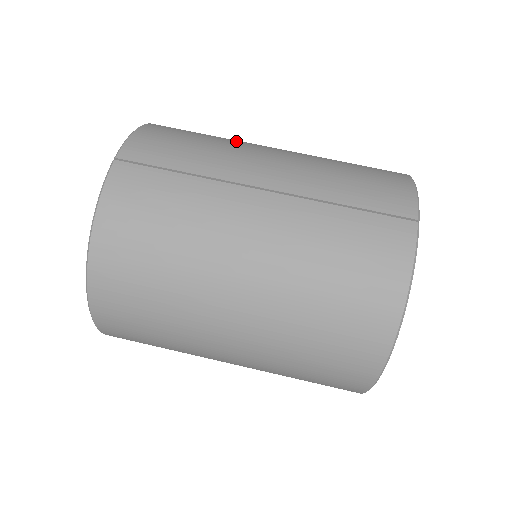
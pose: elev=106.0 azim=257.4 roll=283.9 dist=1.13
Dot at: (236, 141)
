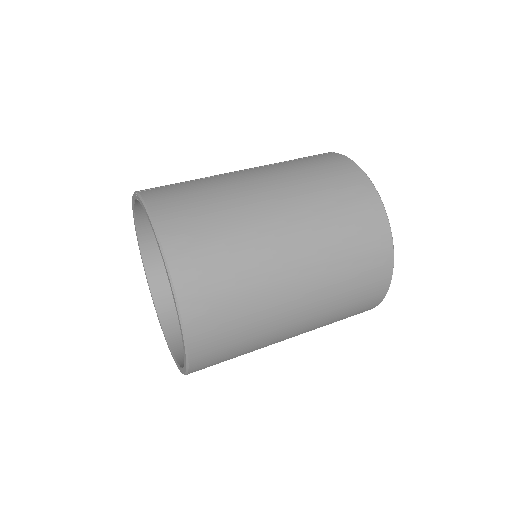
Dot at: occluded
